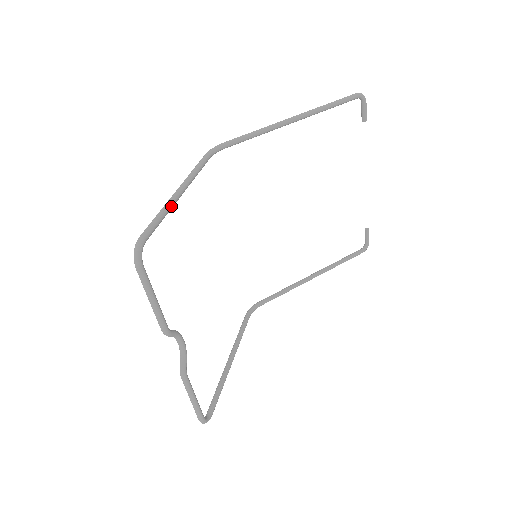
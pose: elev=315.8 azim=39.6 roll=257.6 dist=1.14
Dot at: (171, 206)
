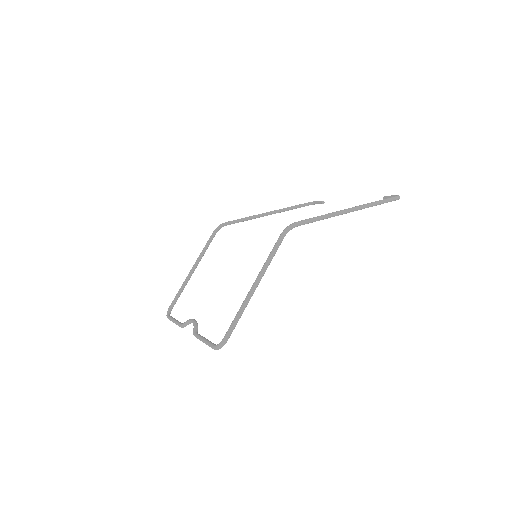
Dot at: occluded
